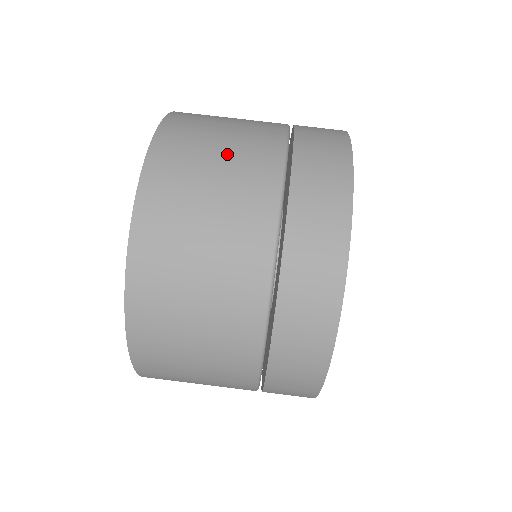
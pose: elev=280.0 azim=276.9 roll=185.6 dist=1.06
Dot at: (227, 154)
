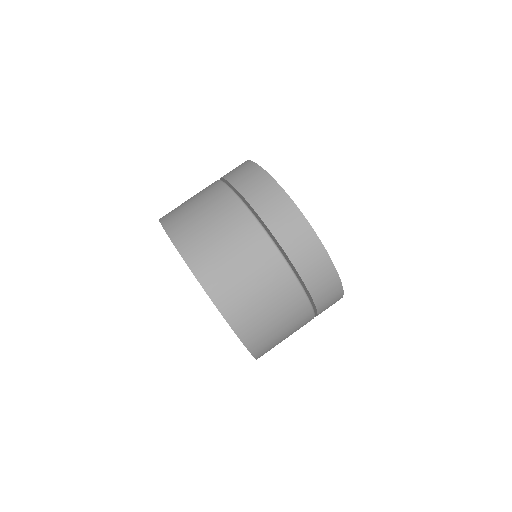
Dot at: (223, 234)
